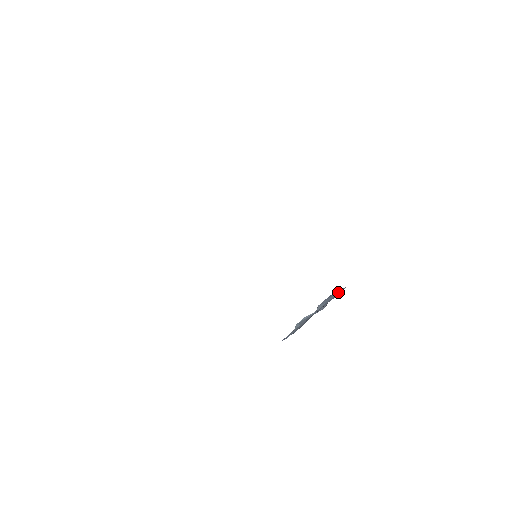
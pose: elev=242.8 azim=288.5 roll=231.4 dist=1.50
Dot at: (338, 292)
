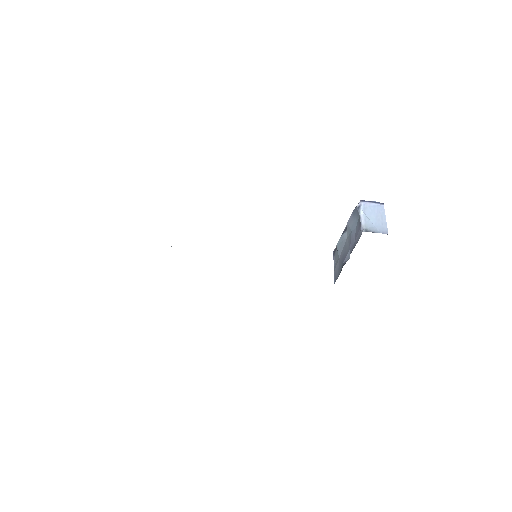
Dot at: (358, 222)
